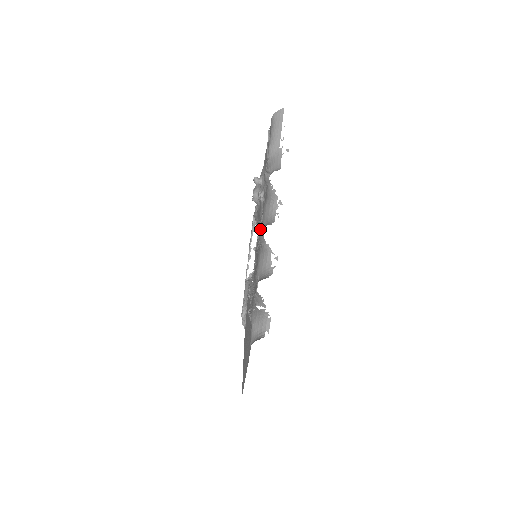
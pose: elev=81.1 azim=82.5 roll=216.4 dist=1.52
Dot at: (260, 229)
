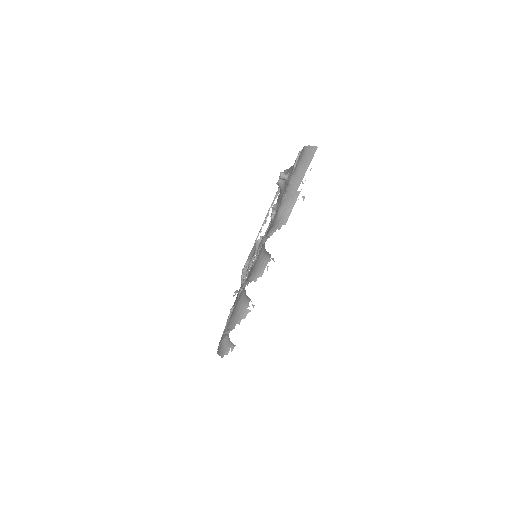
Dot at: occluded
